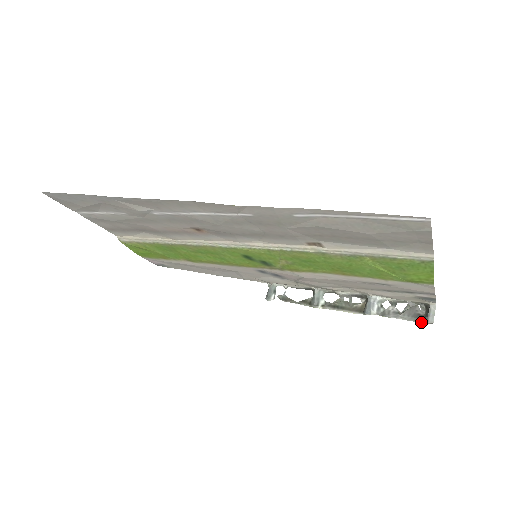
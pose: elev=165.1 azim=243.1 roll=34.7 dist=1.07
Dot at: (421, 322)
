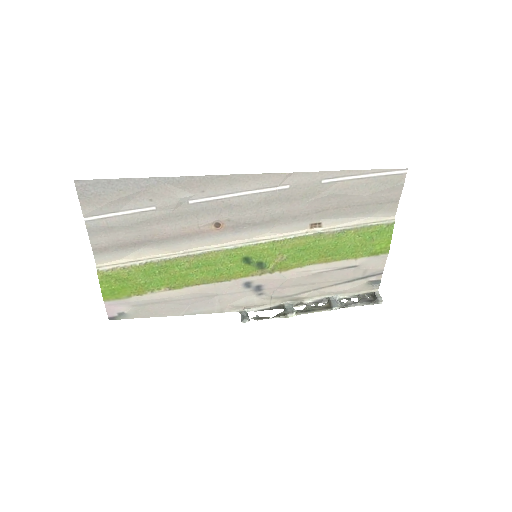
Dot at: (374, 303)
